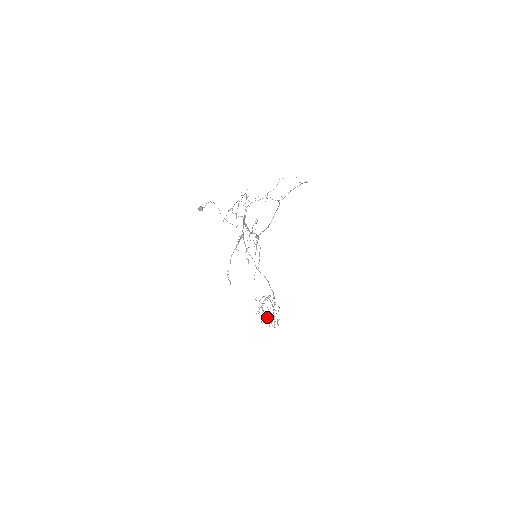
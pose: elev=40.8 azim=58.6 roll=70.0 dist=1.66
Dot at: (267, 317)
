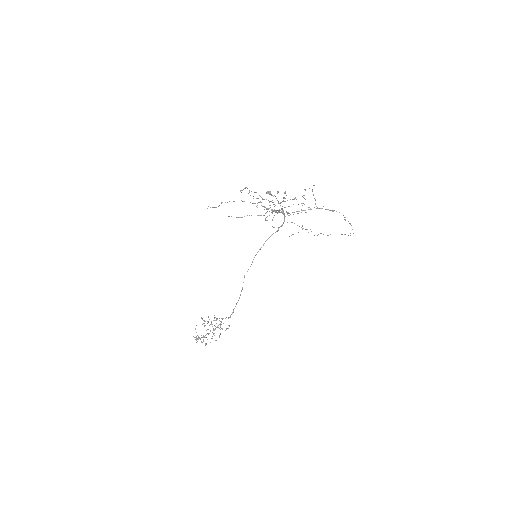
Dot at: occluded
